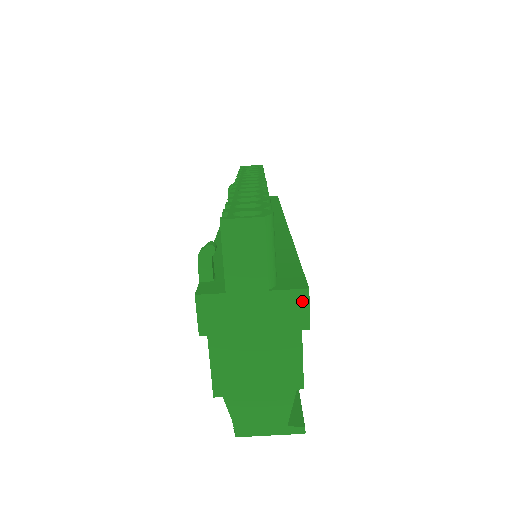
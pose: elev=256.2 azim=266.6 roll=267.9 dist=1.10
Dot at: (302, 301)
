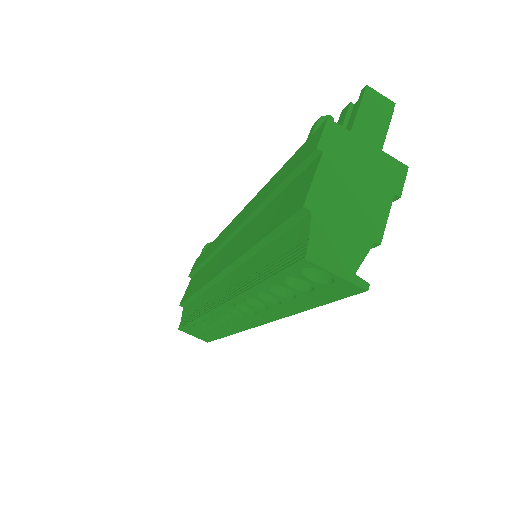
Dot at: (401, 172)
